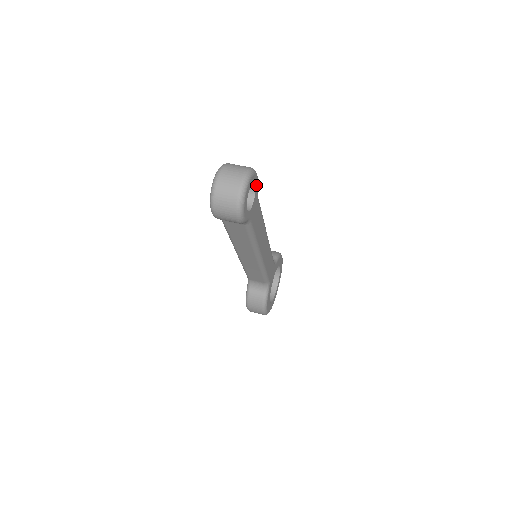
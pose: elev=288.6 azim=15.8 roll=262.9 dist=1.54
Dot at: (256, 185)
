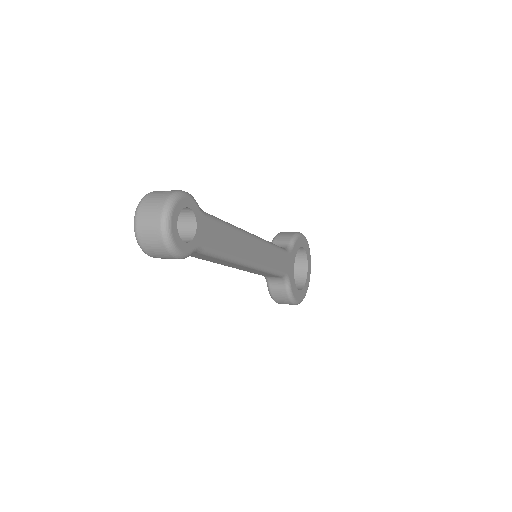
Dot at: (192, 207)
